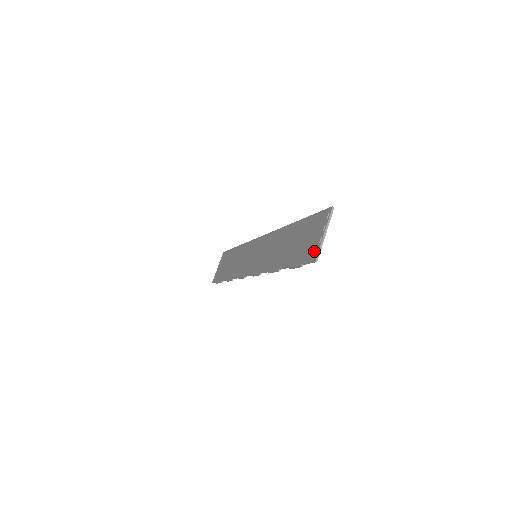
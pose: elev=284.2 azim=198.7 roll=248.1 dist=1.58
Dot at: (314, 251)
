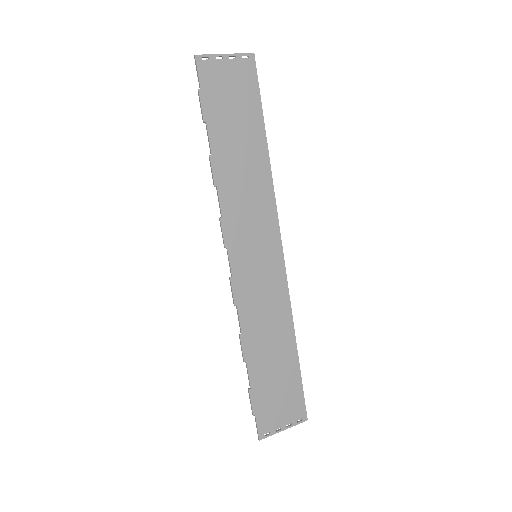
Dot at: (208, 66)
